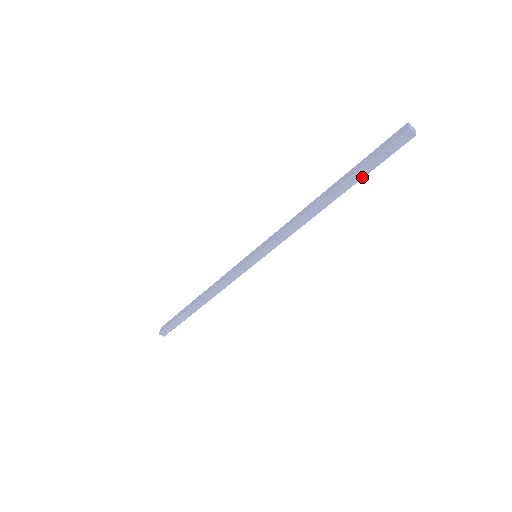
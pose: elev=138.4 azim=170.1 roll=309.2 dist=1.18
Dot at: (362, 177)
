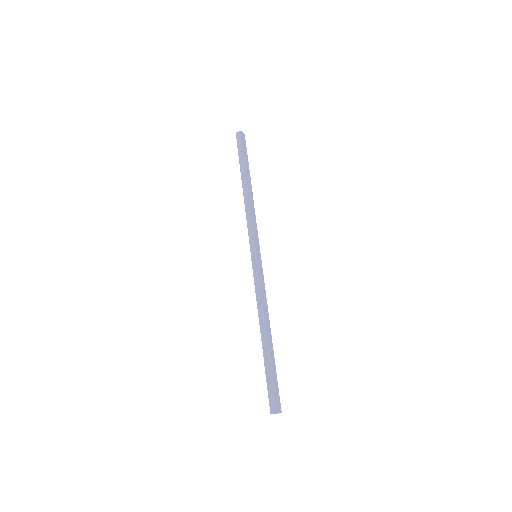
Dot at: (243, 162)
